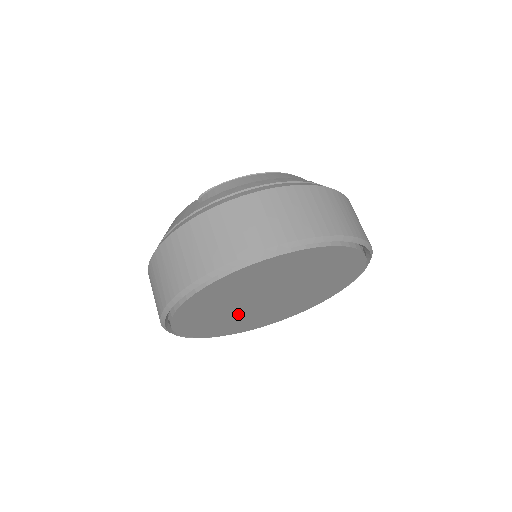
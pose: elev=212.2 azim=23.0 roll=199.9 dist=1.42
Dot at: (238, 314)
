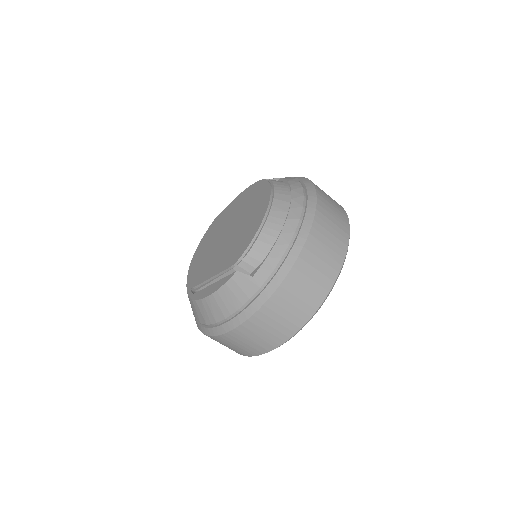
Dot at: occluded
